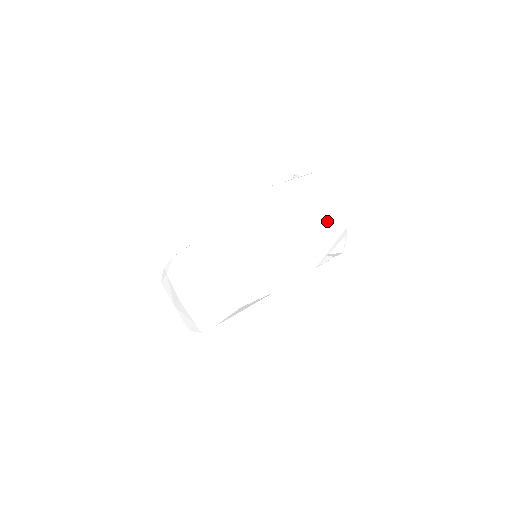
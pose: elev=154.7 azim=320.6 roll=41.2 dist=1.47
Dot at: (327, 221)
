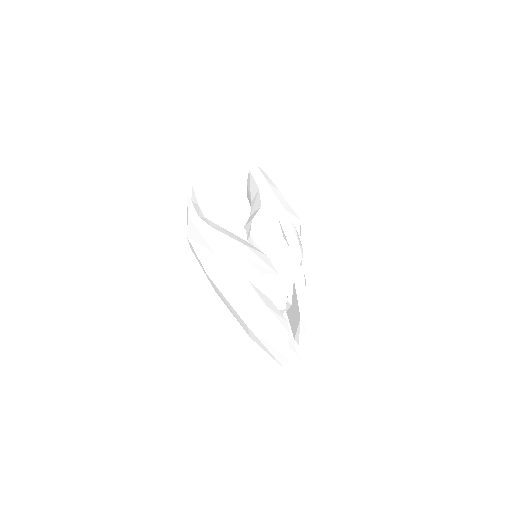
Dot at: (277, 357)
